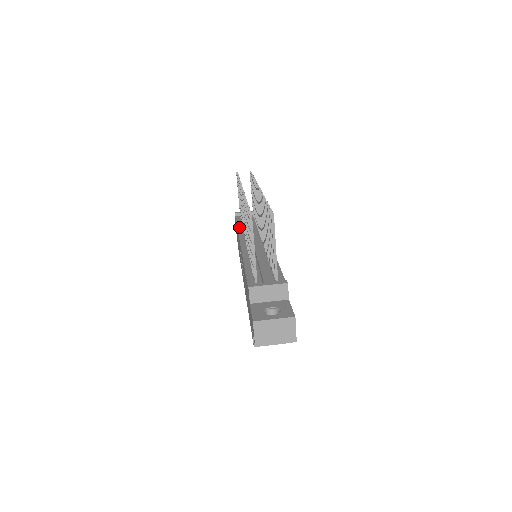
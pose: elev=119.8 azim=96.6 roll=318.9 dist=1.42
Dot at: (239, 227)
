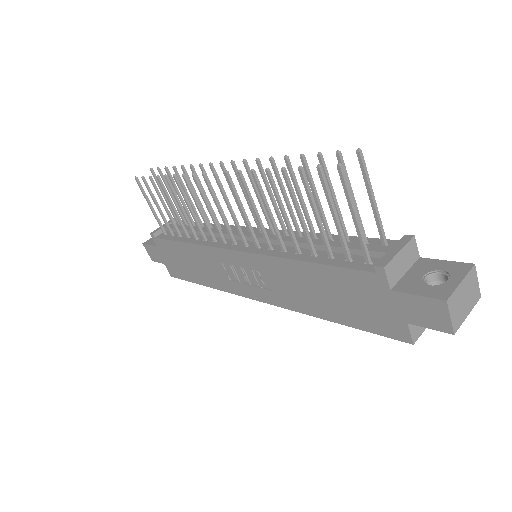
Dot at: (188, 241)
